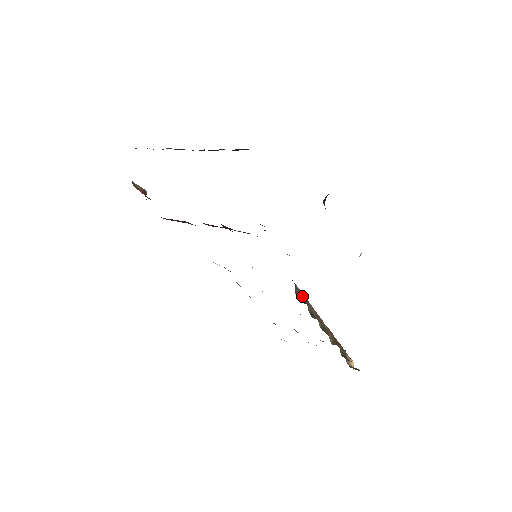
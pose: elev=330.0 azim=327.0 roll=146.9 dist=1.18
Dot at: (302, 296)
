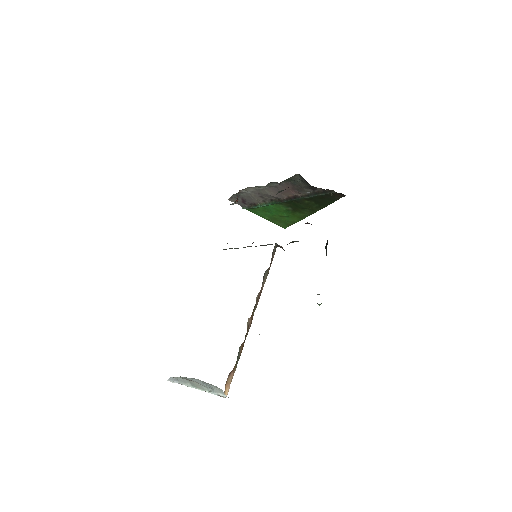
Dot at: (272, 260)
